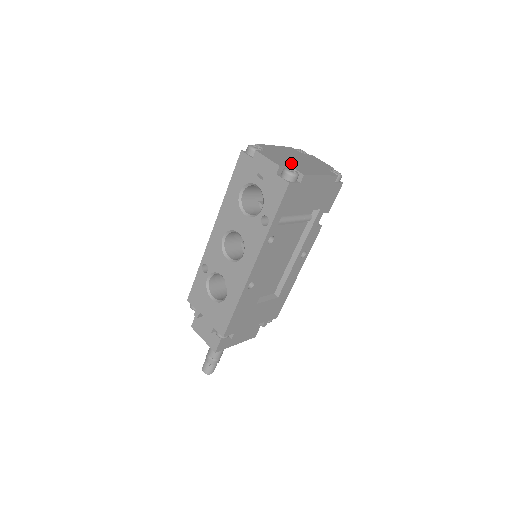
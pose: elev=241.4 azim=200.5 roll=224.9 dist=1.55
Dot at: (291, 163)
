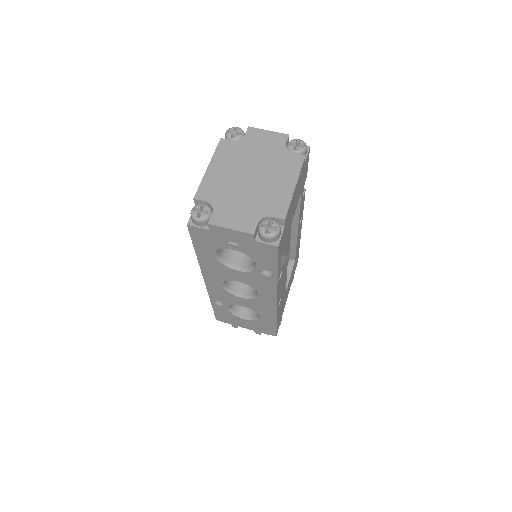
Dot at: (254, 202)
